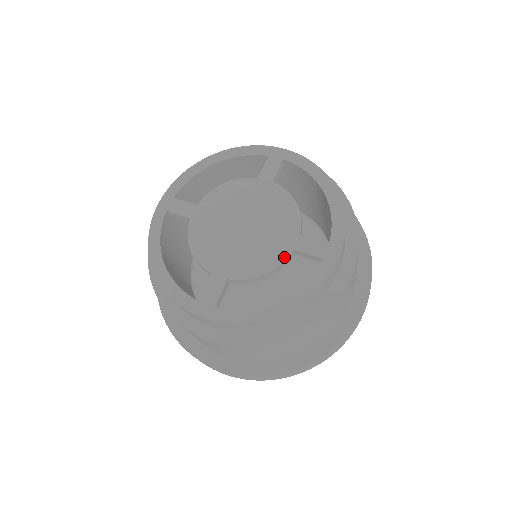
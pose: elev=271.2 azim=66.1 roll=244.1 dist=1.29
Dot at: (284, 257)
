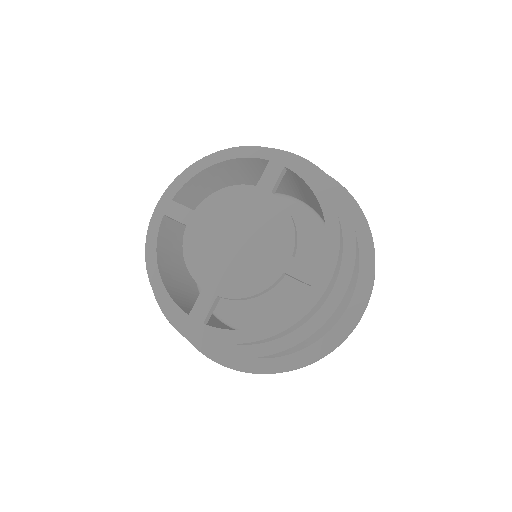
Dot at: (274, 279)
